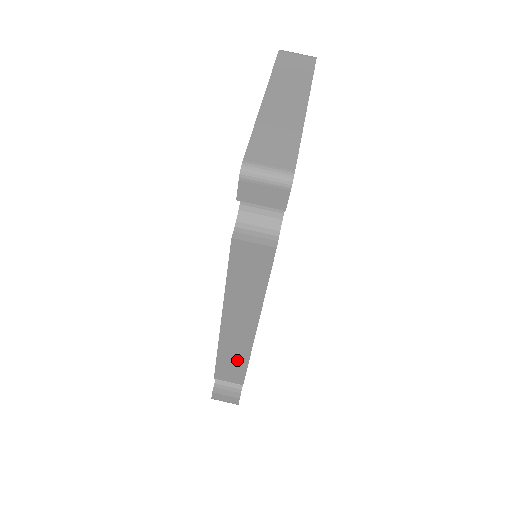
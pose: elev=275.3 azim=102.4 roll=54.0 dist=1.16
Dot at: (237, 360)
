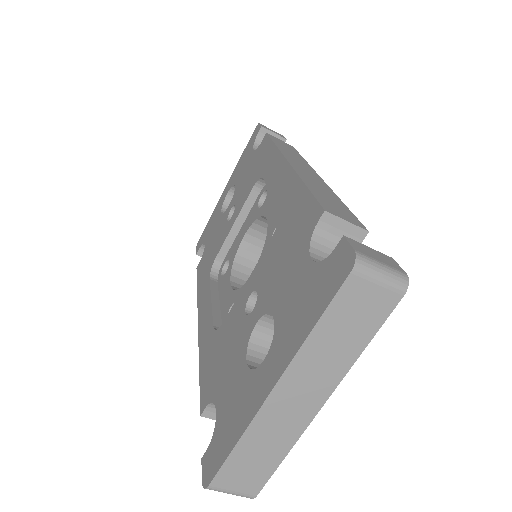
Dot at: occluded
